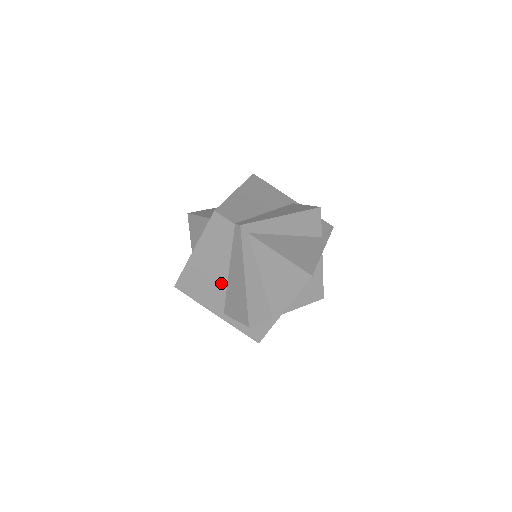
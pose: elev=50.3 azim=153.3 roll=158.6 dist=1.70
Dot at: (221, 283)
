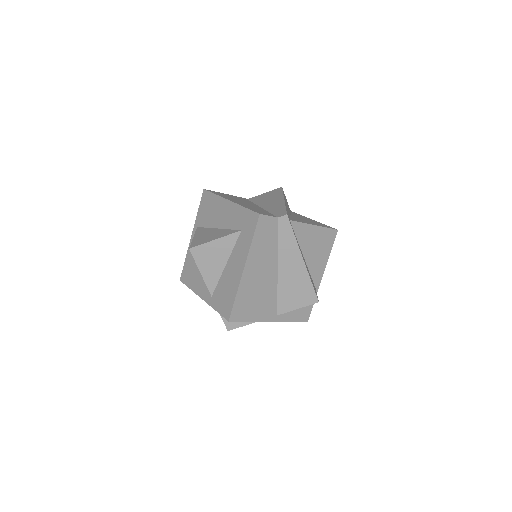
Dot at: (272, 285)
